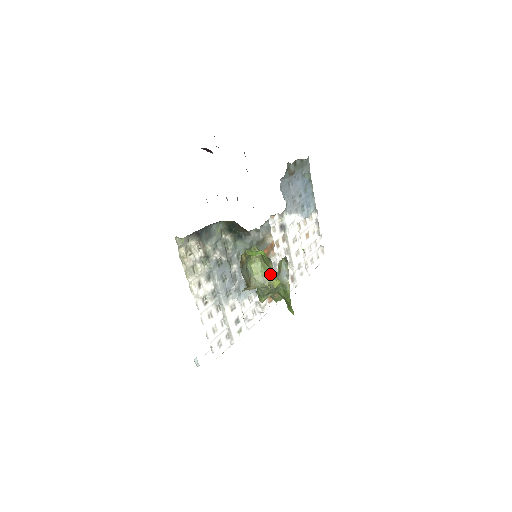
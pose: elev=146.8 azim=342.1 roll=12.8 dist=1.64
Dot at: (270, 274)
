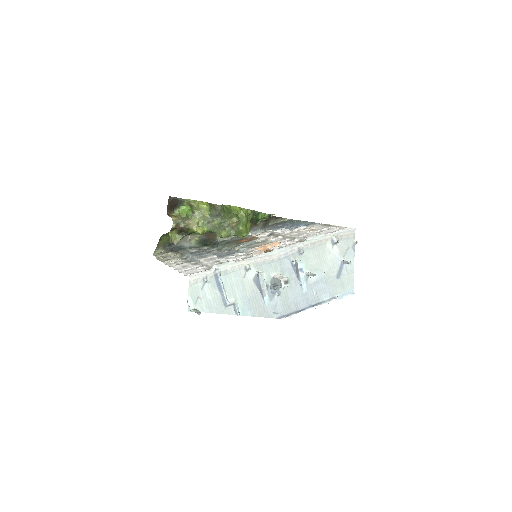
Dot at: occluded
